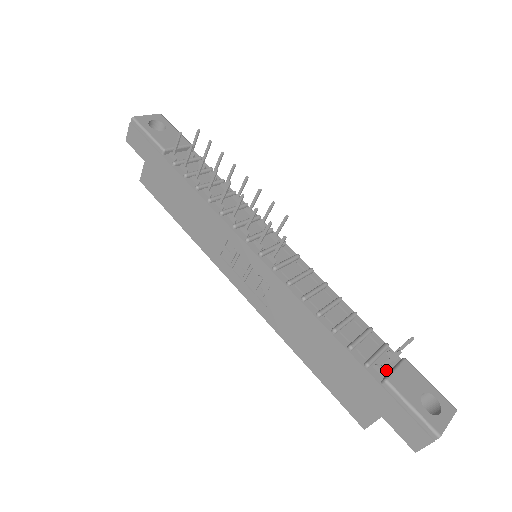
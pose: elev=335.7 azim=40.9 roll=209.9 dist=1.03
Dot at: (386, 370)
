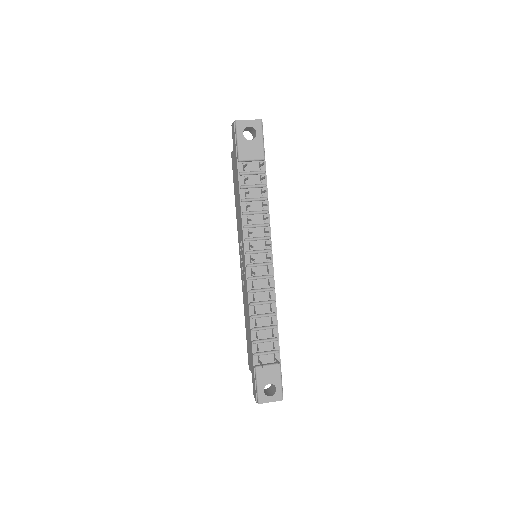
Dot at: (265, 362)
